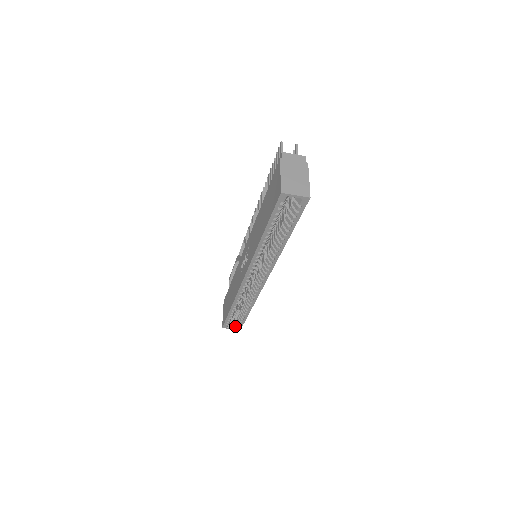
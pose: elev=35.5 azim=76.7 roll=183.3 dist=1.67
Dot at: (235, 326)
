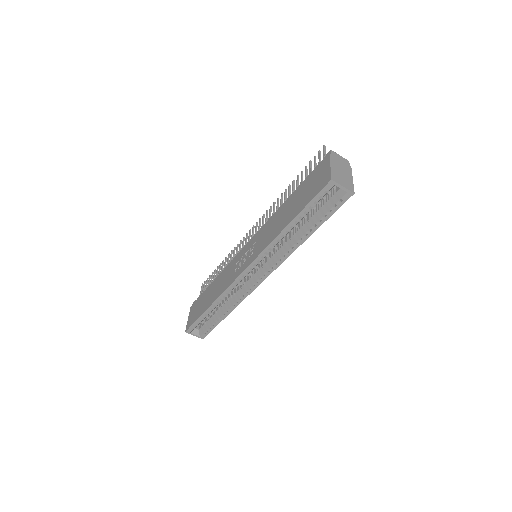
Dot at: (199, 333)
